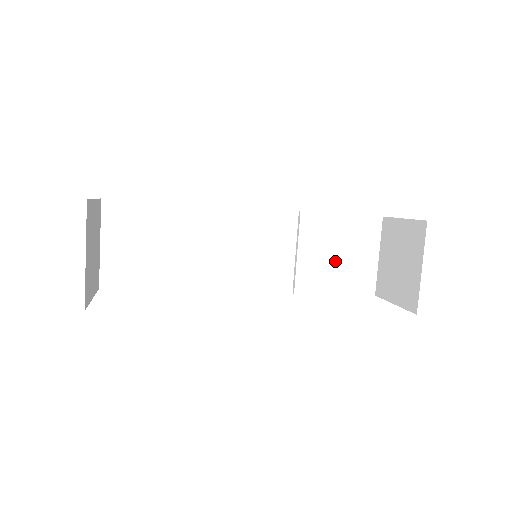
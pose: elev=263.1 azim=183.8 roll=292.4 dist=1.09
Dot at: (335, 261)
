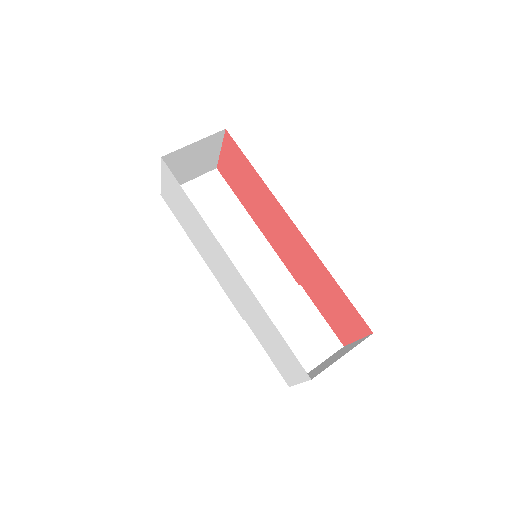
Dot at: (289, 334)
